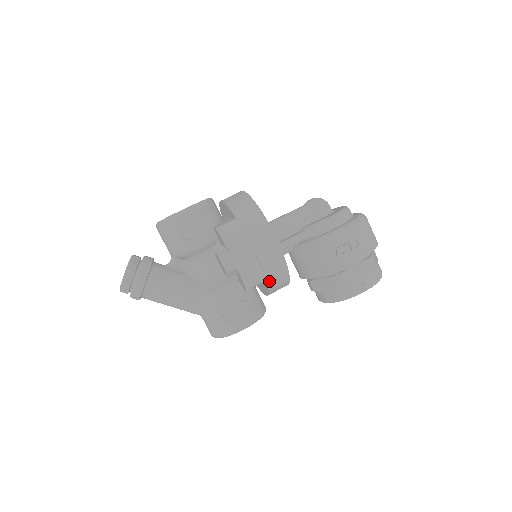
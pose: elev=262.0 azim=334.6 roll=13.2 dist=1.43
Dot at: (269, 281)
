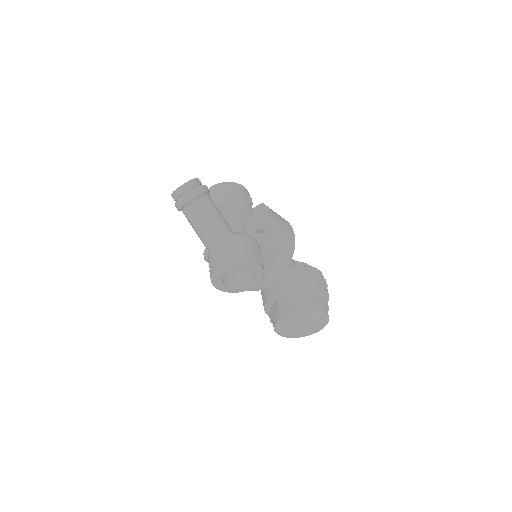
Dot at: (282, 253)
